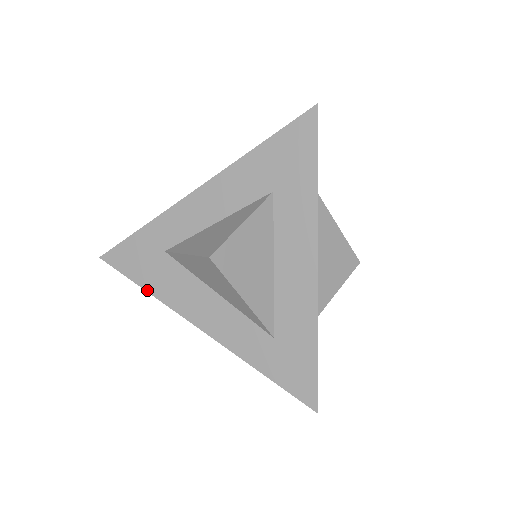
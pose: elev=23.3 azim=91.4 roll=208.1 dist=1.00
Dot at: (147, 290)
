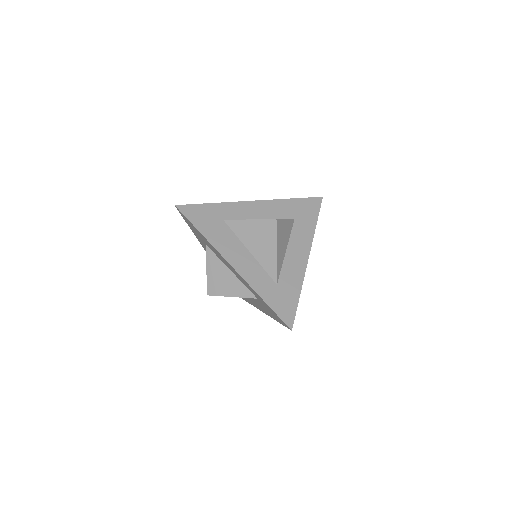
Dot at: (203, 234)
